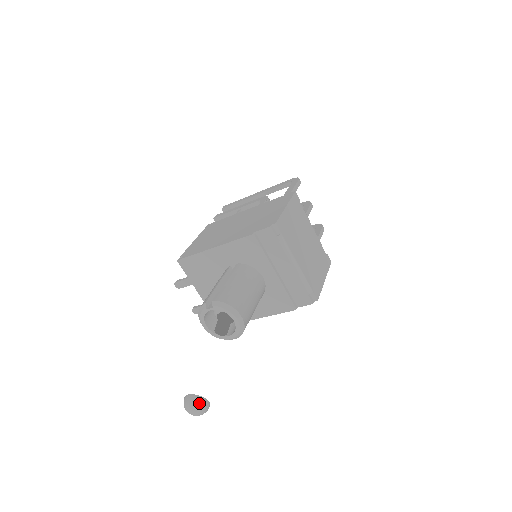
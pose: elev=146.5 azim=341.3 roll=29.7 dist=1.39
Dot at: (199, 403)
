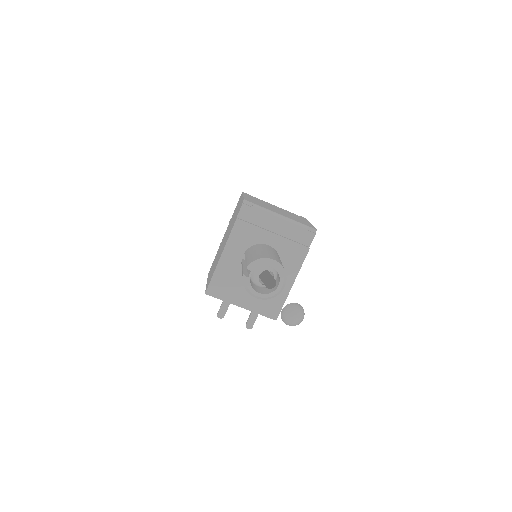
Dot at: (293, 307)
